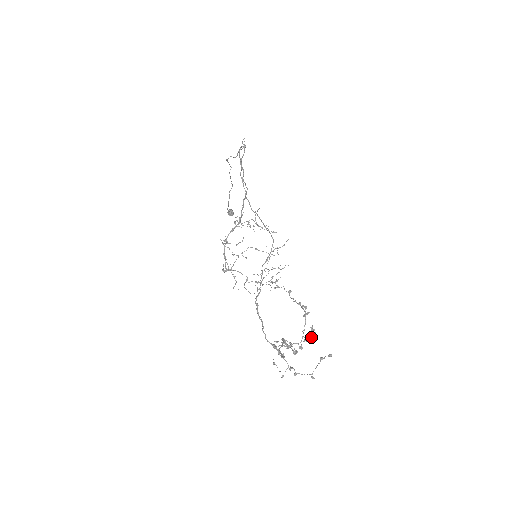
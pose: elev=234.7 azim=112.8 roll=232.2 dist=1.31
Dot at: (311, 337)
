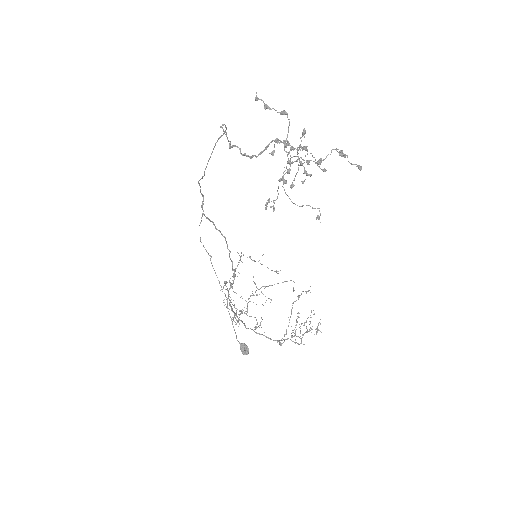
Dot at: (319, 160)
